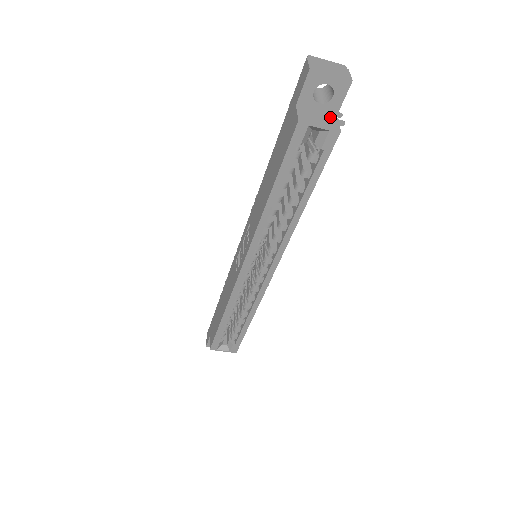
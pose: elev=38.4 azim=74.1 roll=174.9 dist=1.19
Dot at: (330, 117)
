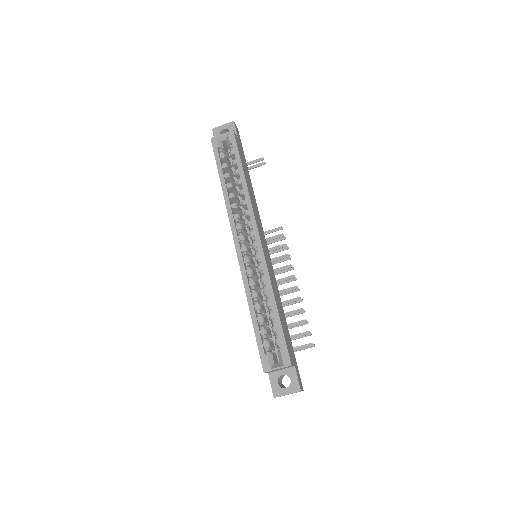
Dot at: occluded
